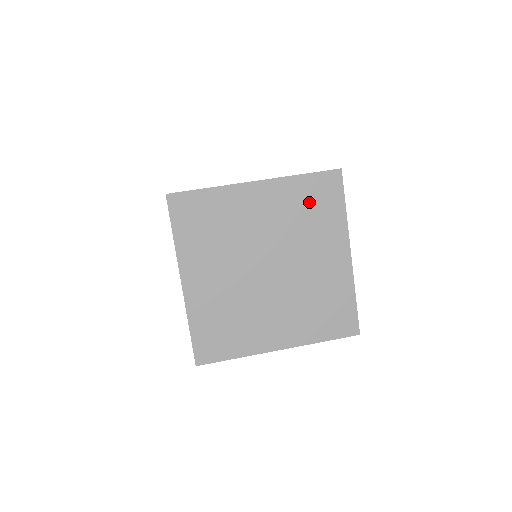
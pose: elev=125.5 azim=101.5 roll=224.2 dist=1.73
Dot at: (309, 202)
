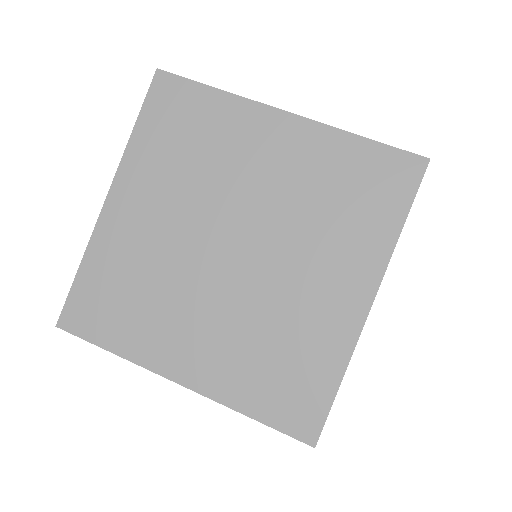
Dot at: occluded
